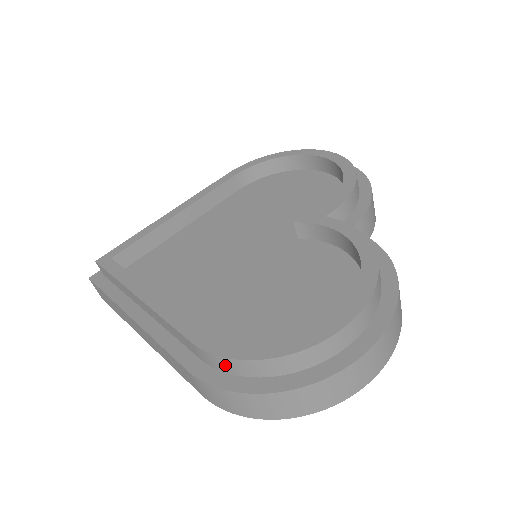
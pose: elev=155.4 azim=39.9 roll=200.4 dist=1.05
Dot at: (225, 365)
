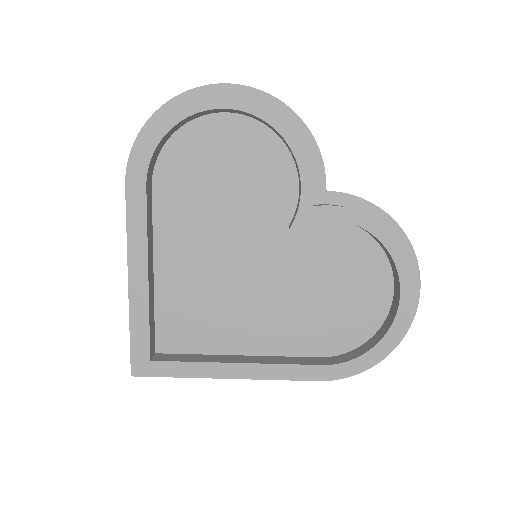
Dot at: occluded
